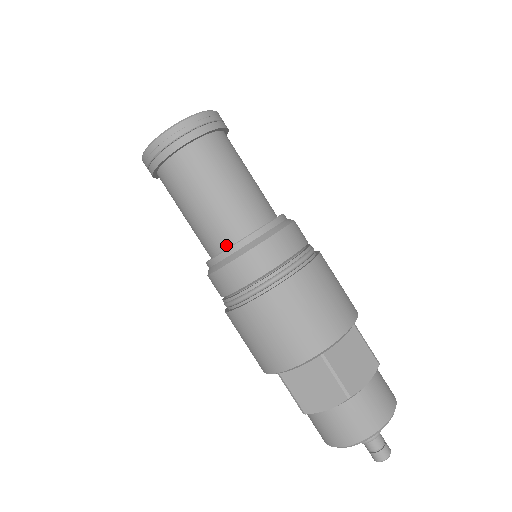
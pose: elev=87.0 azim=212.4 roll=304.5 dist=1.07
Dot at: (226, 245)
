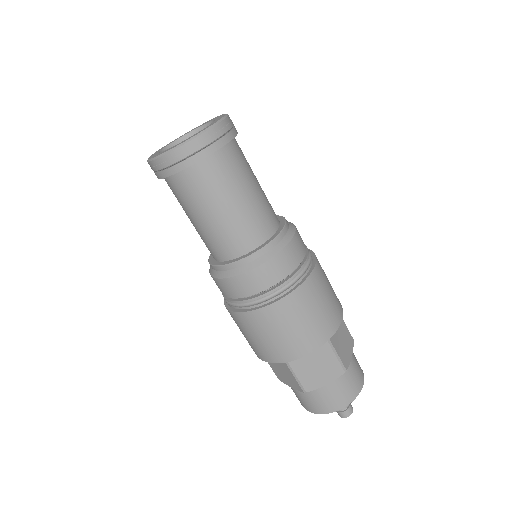
Dot at: (217, 259)
